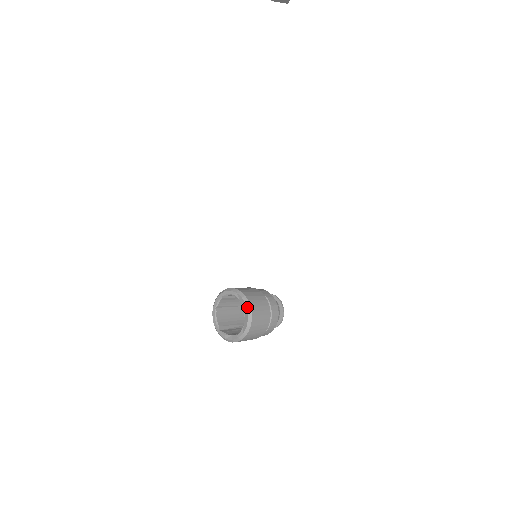
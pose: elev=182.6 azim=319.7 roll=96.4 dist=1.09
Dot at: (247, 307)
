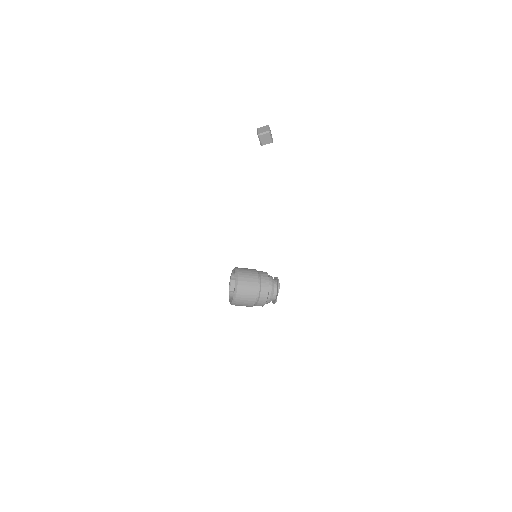
Dot at: (235, 271)
